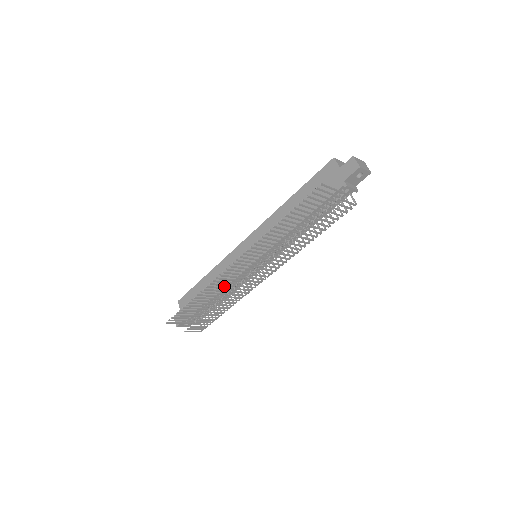
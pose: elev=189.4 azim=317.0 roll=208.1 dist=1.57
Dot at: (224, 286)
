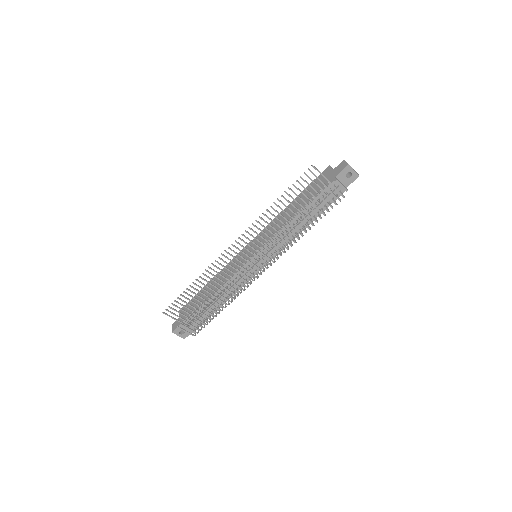
Dot at: (223, 284)
